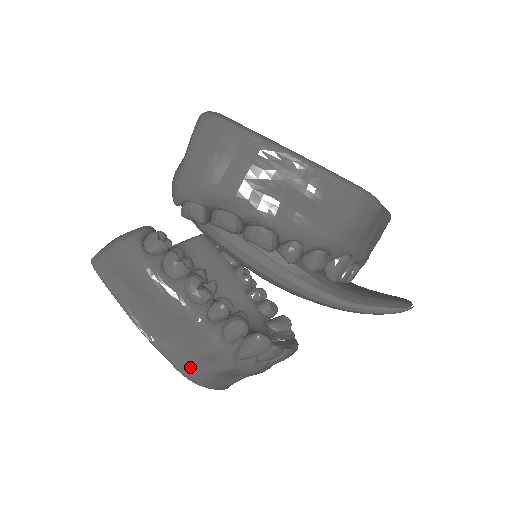
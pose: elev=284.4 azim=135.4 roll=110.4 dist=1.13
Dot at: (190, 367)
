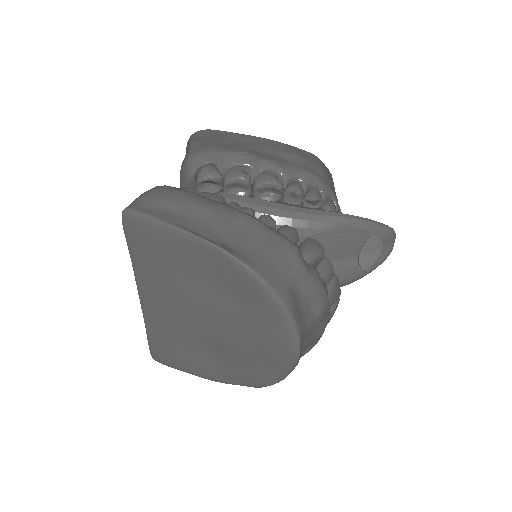
Dot at: (265, 267)
